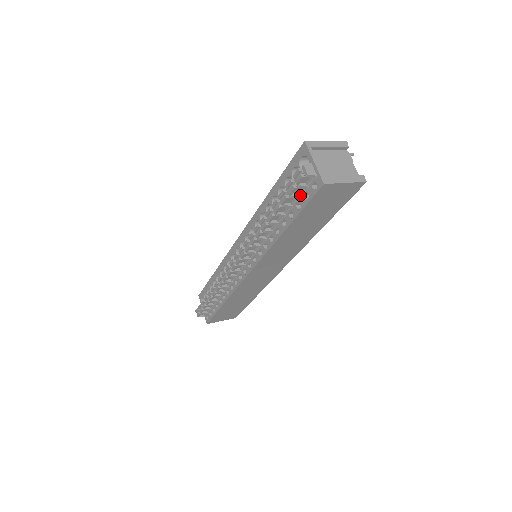
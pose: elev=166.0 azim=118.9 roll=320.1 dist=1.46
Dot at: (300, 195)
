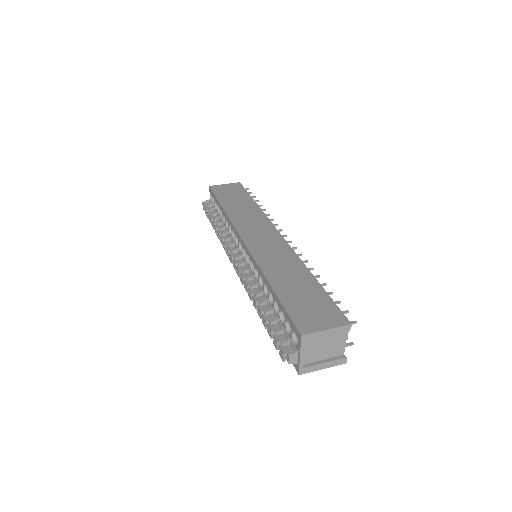
Dot at: occluded
